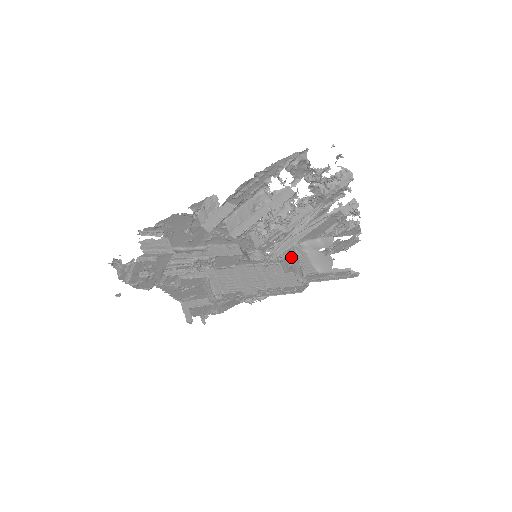
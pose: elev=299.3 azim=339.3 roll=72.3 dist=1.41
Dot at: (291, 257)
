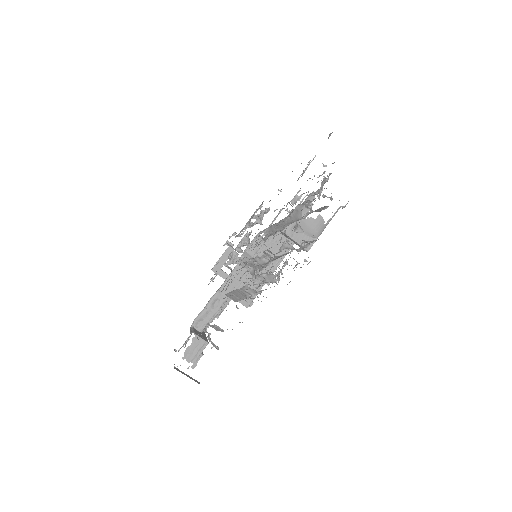
Dot at: (284, 235)
